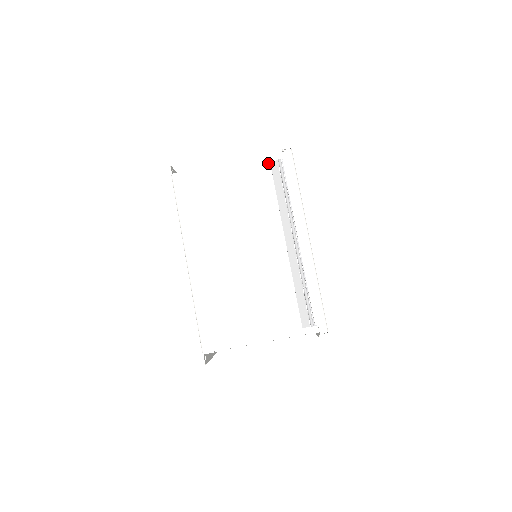
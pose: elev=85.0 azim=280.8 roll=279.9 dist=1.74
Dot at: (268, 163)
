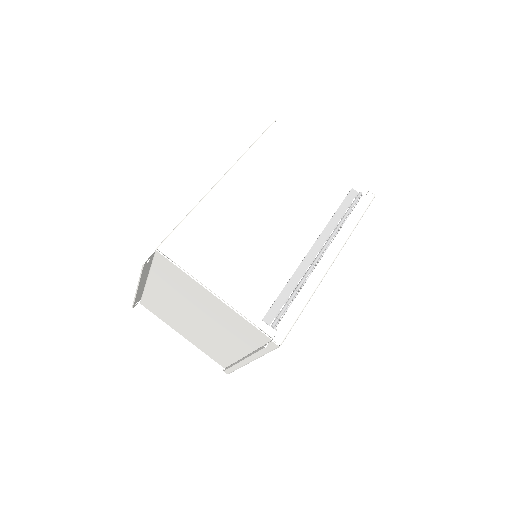
Dot at: (350, 187)
